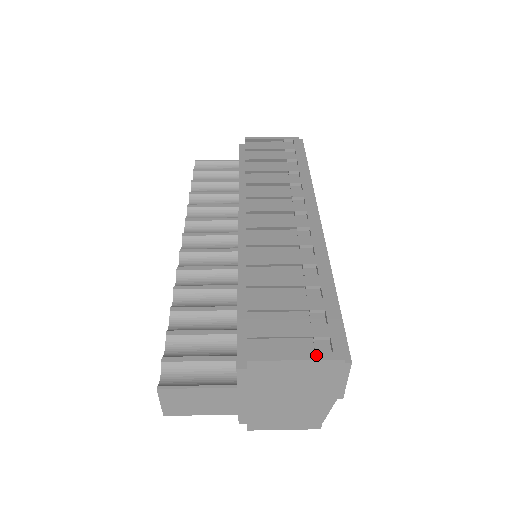
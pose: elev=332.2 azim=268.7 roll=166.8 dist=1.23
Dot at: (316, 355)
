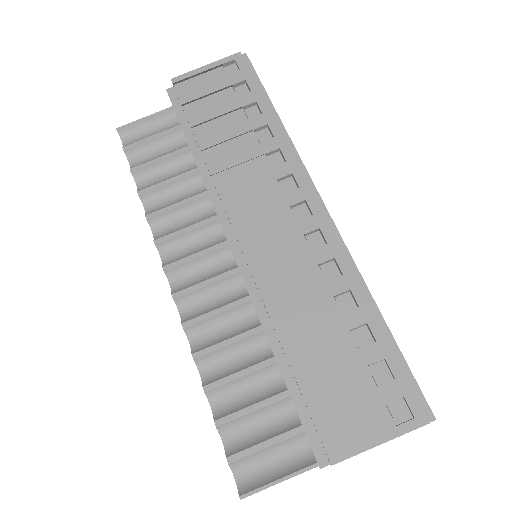
Dot at: (399, 429)
